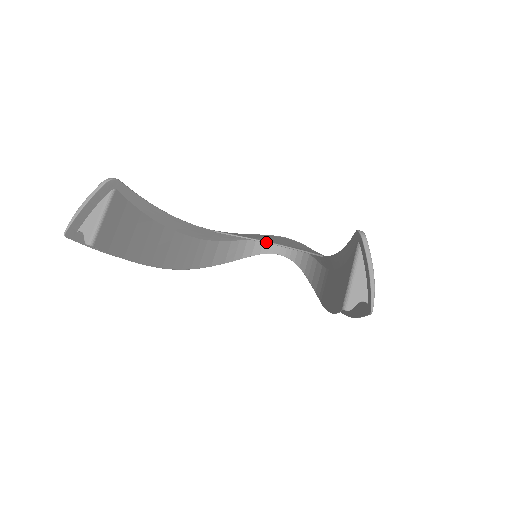
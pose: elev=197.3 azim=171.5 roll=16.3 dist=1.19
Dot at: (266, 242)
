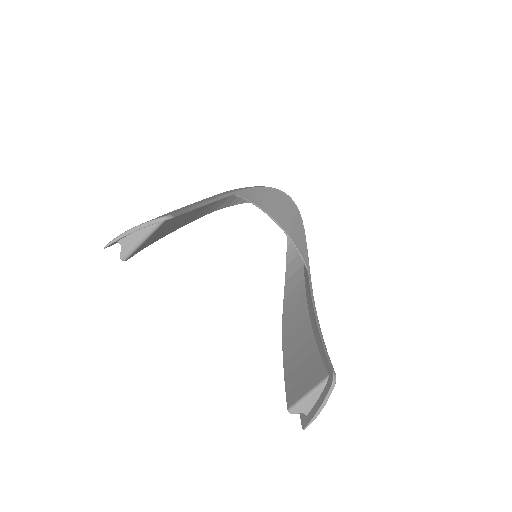
Dot at: (272, 218)
